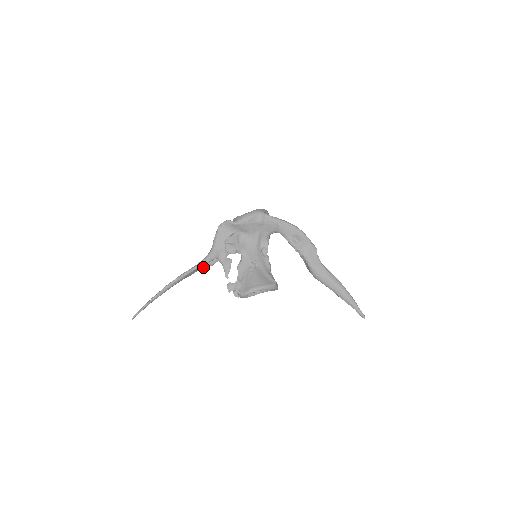
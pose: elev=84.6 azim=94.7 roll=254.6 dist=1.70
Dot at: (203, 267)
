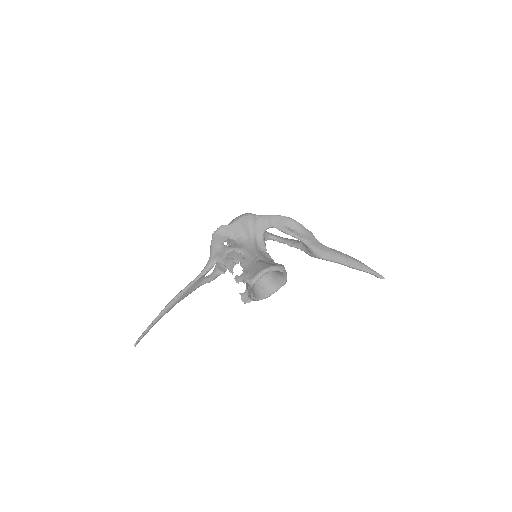
Dot at: (204, 281)
